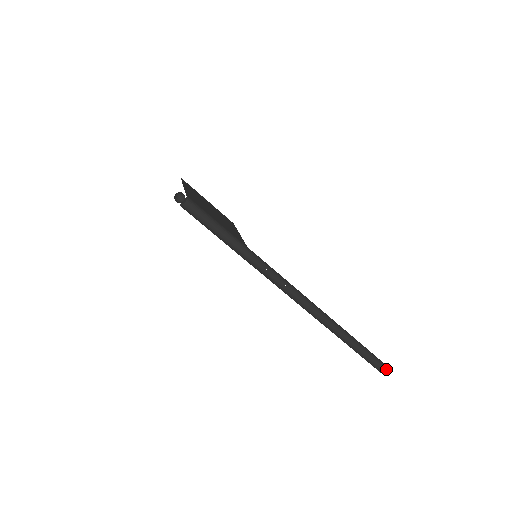
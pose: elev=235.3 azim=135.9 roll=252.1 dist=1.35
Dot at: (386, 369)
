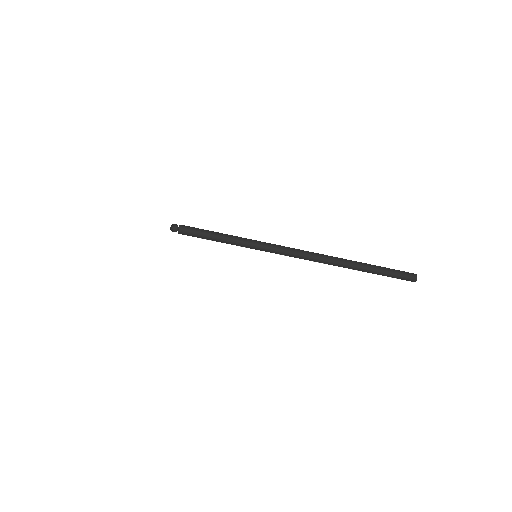
Dot at: (415, 275)
